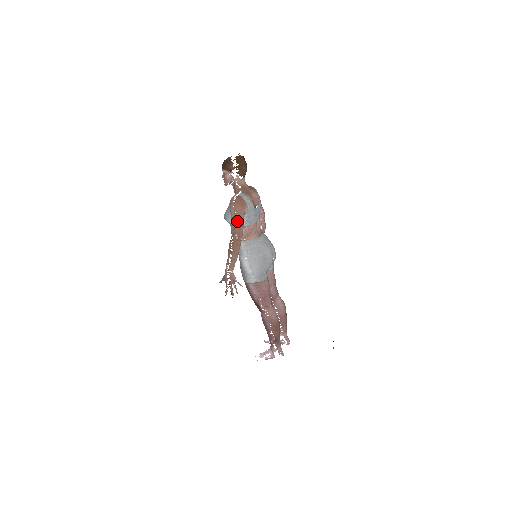
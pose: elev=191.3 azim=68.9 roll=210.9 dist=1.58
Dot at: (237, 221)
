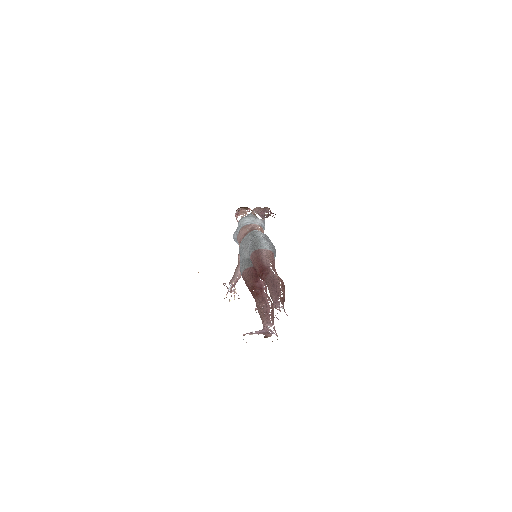
Dot at: occluded
